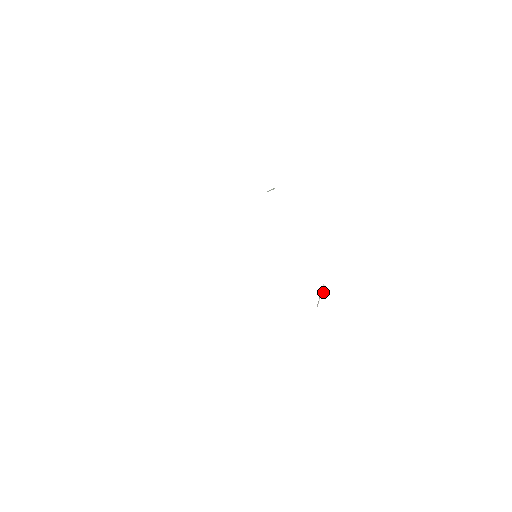
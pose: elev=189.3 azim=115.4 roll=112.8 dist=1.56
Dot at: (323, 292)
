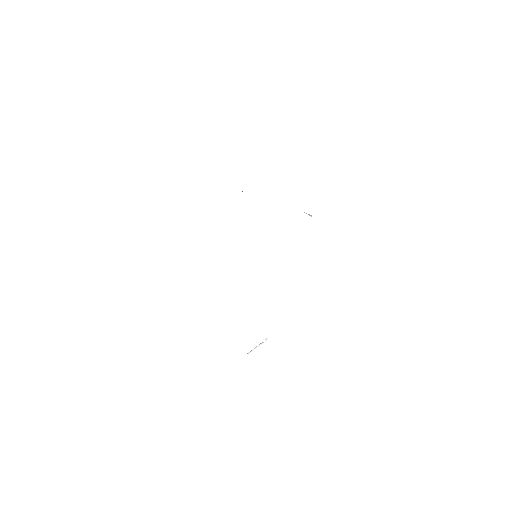
Dot at: (261, 345)
